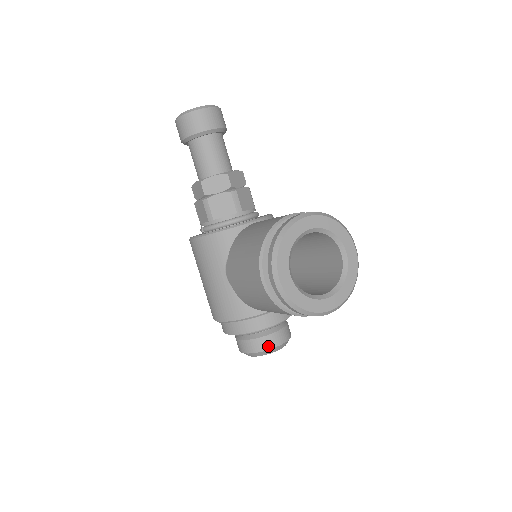
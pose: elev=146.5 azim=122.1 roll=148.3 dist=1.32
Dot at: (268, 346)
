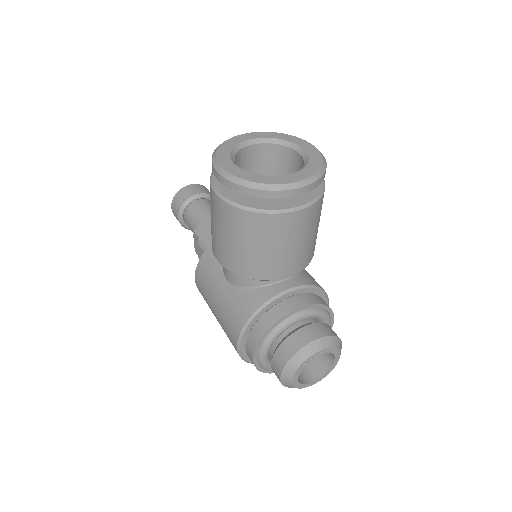
Dot at: (302, 342)
